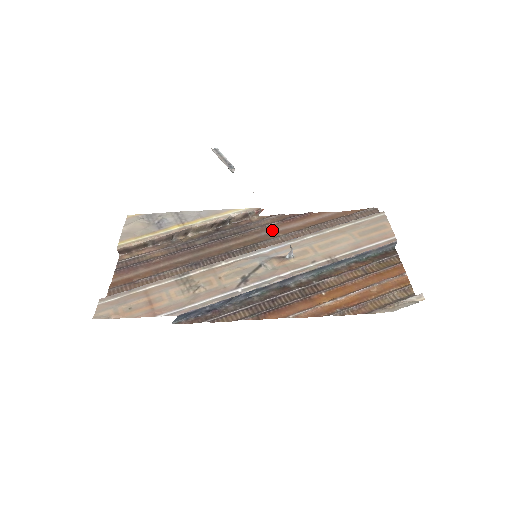
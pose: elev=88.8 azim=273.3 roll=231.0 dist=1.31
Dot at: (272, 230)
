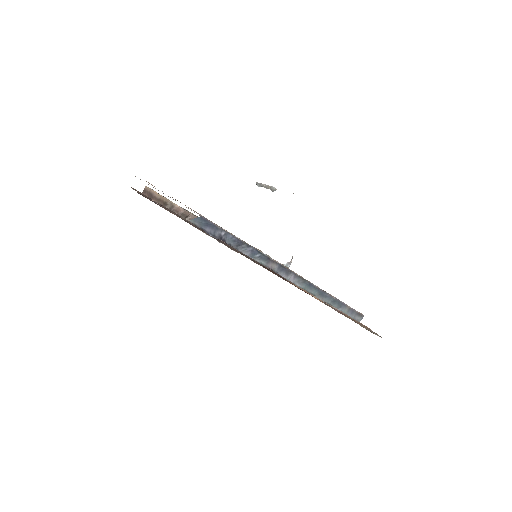
Dot at: occluded
